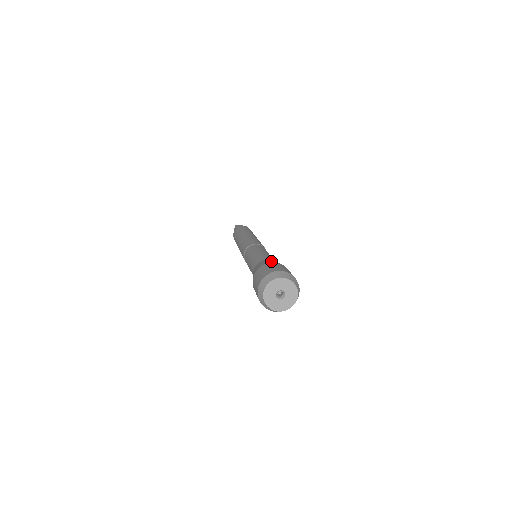
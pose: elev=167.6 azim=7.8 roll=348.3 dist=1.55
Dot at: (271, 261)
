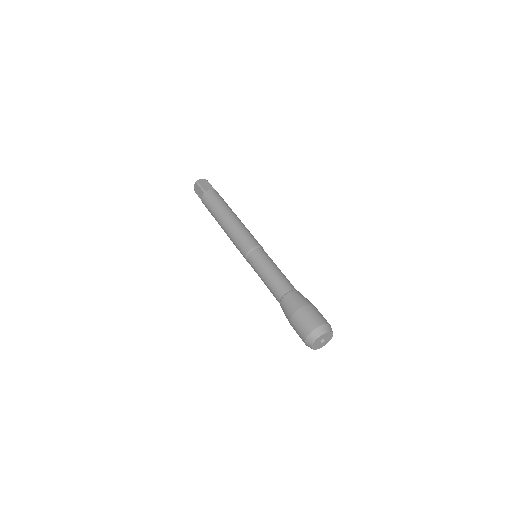
Dot at: (300, 301)
